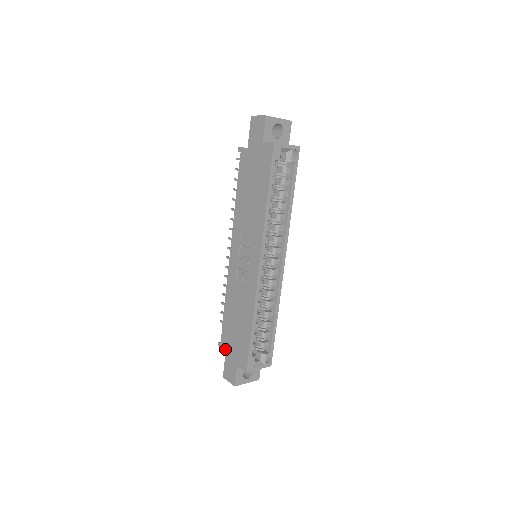
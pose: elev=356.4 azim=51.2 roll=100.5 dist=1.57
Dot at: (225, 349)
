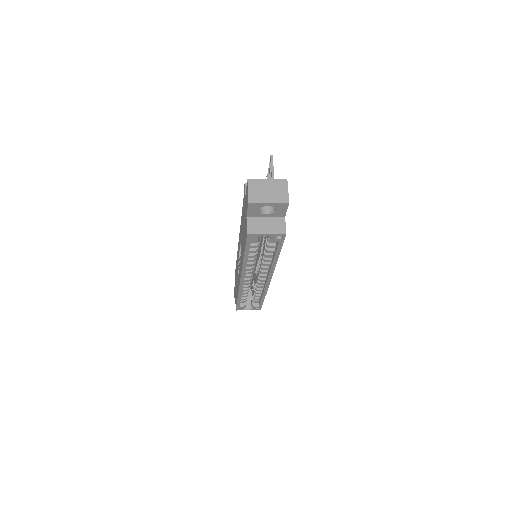
Dot at: occluded
